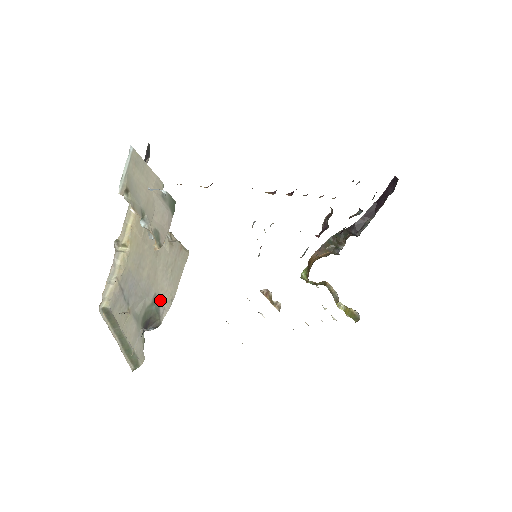
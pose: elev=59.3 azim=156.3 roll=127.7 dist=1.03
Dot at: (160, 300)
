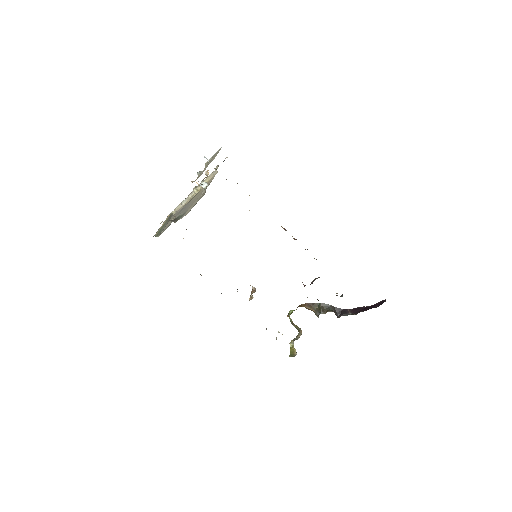
Dot at: (185, 214)
